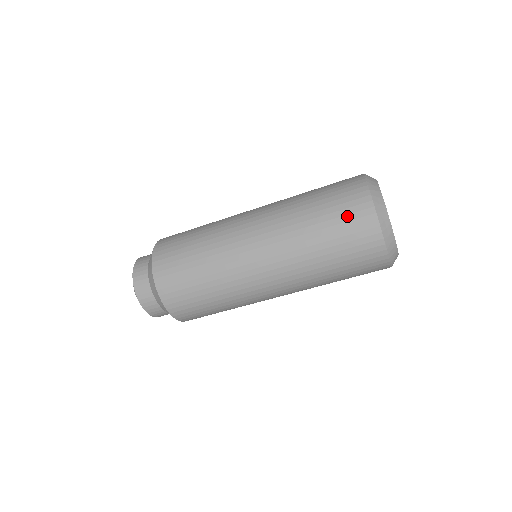
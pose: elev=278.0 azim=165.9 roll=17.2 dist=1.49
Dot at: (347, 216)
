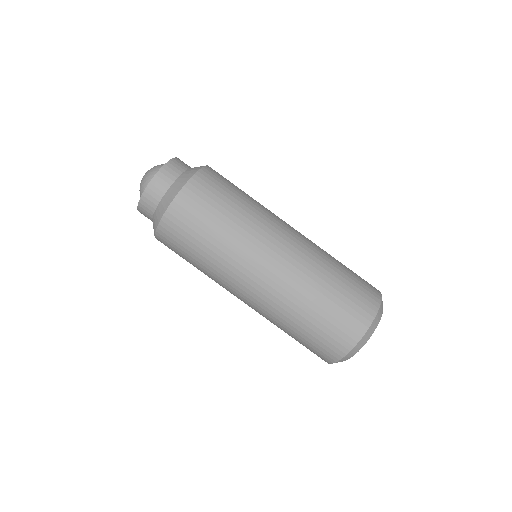
Dot at: (363, 281)
